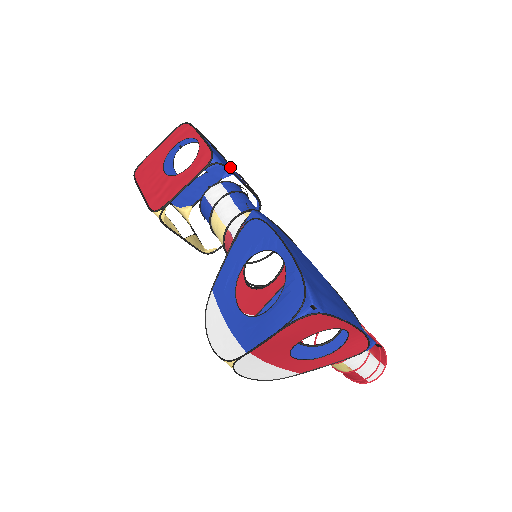
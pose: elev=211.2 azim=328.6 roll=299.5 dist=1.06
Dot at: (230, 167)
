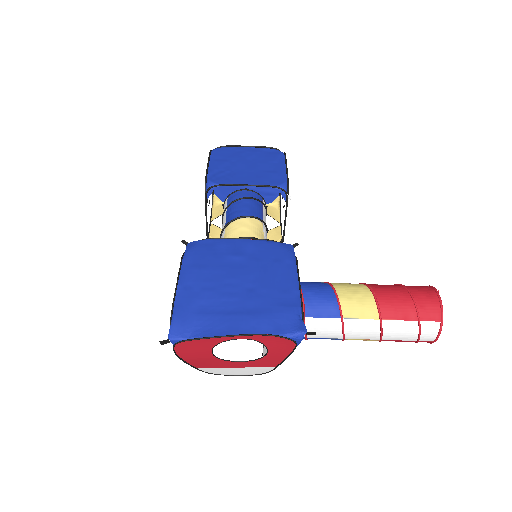
Dot at: (261, 161)
